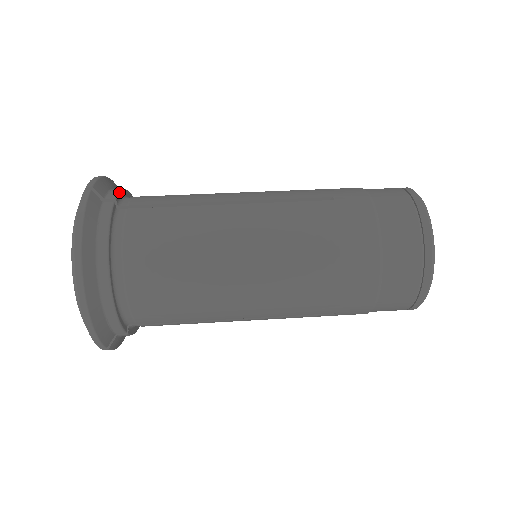
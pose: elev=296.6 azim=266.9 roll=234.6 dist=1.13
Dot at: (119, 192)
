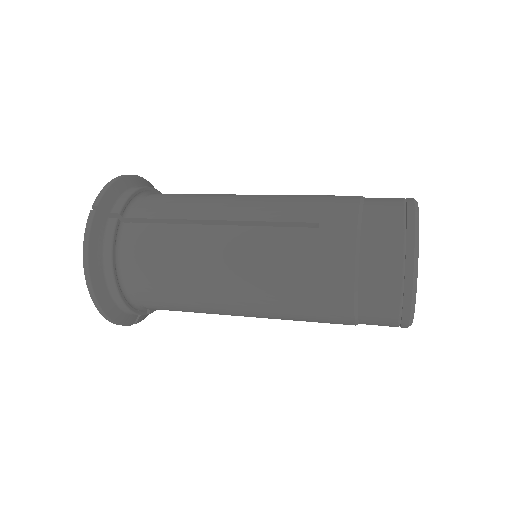
Dot at: occluded
